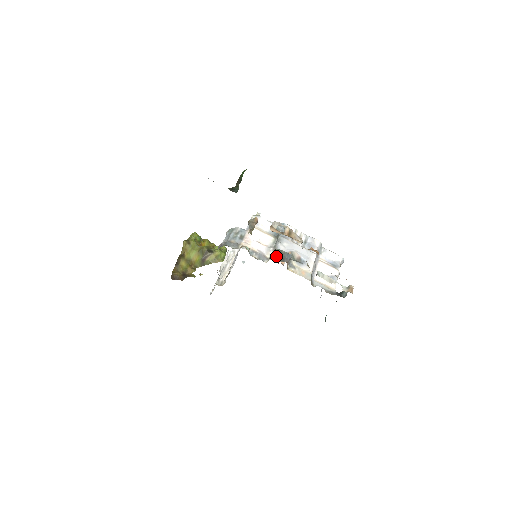
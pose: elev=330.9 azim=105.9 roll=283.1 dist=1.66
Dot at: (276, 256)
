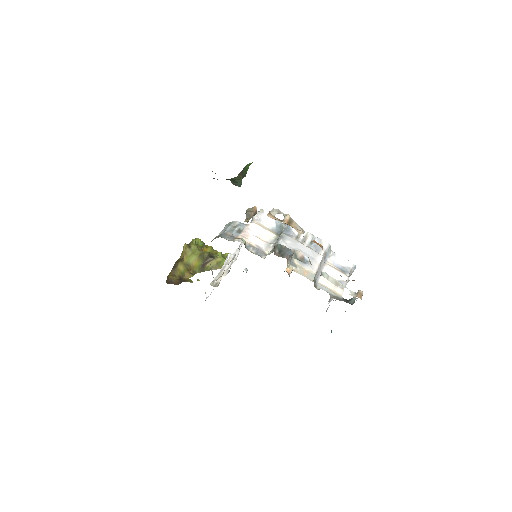
Dot at: (275, 251)
